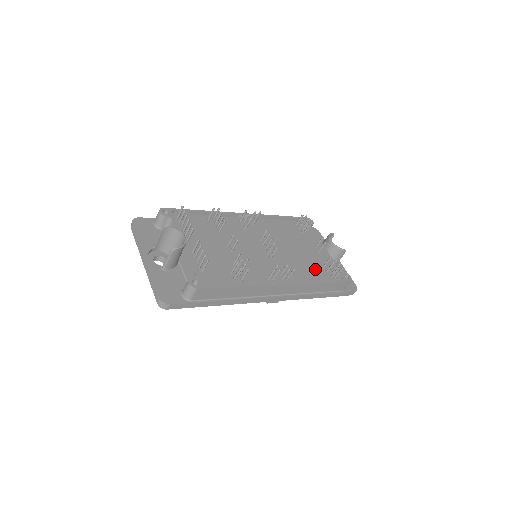
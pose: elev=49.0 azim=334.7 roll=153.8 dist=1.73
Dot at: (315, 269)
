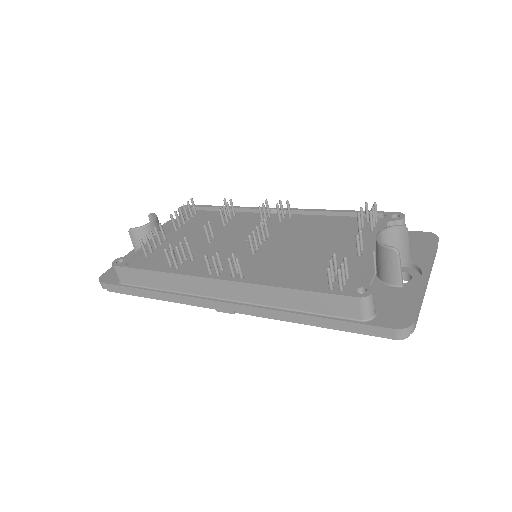
Dot at: (312, 274)
